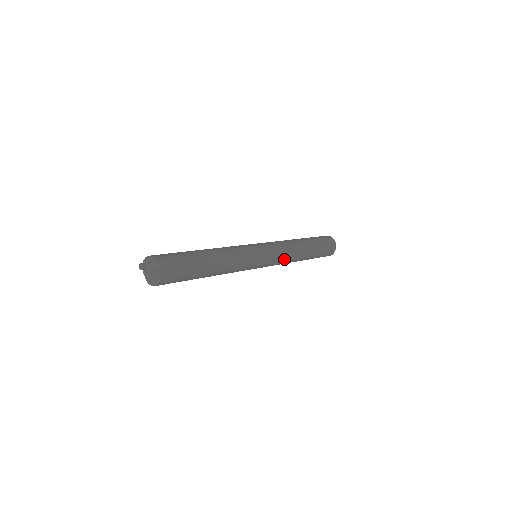
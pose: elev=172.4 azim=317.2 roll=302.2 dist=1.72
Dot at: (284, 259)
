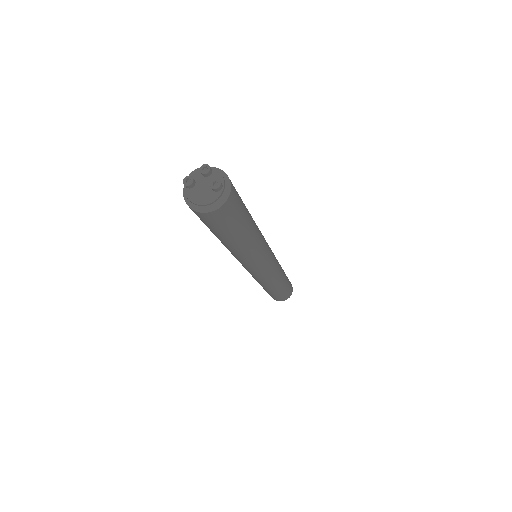
Dot at: (276, 272)
